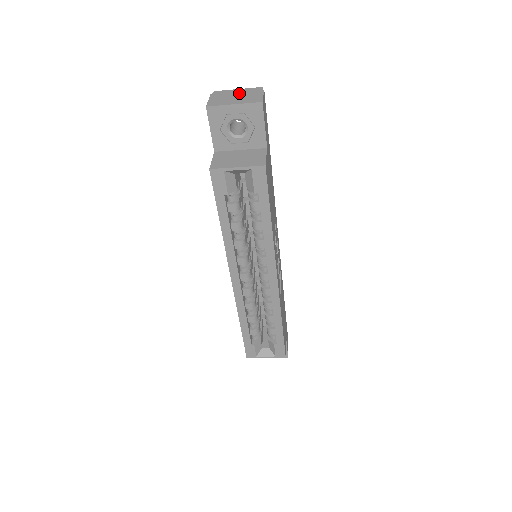
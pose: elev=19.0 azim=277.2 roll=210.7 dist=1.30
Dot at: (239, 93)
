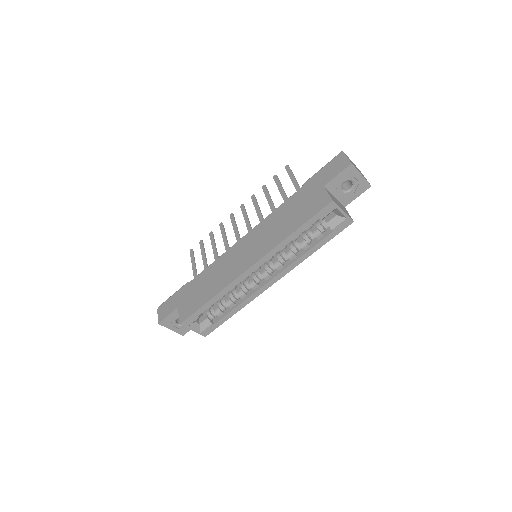
Dot at: occluded
